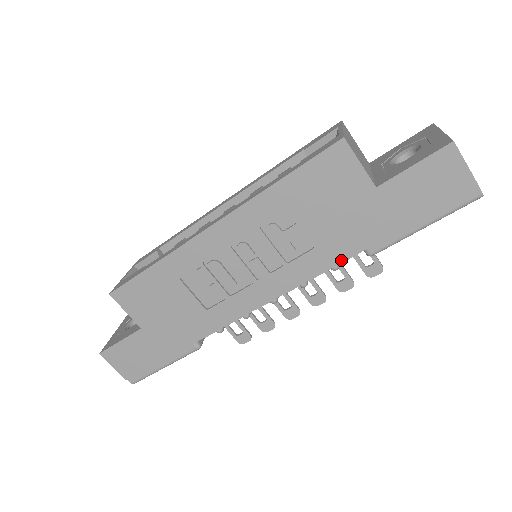
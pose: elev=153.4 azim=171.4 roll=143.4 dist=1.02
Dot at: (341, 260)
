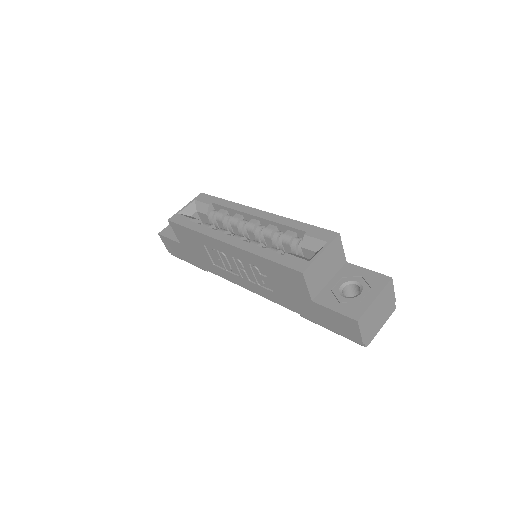
Dot at: (285, 306)
